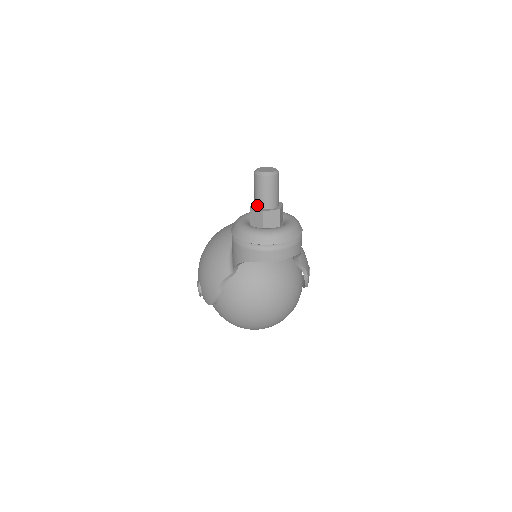
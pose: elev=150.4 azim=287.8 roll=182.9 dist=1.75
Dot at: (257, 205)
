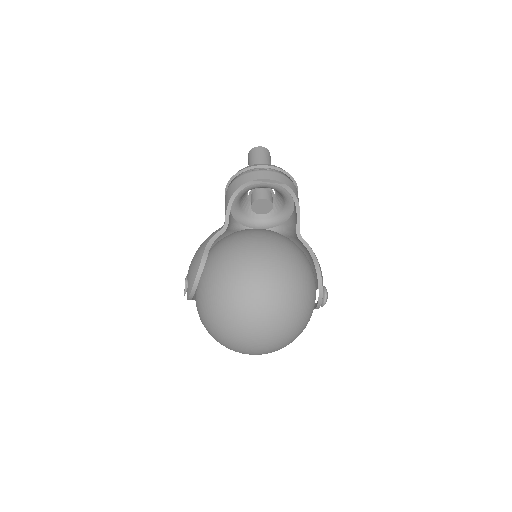
Dot at: occluded
